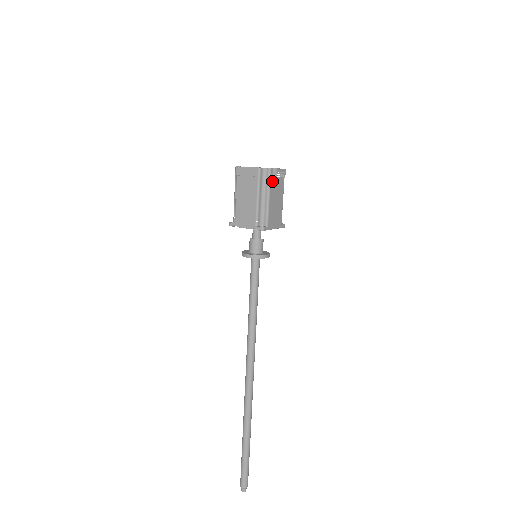
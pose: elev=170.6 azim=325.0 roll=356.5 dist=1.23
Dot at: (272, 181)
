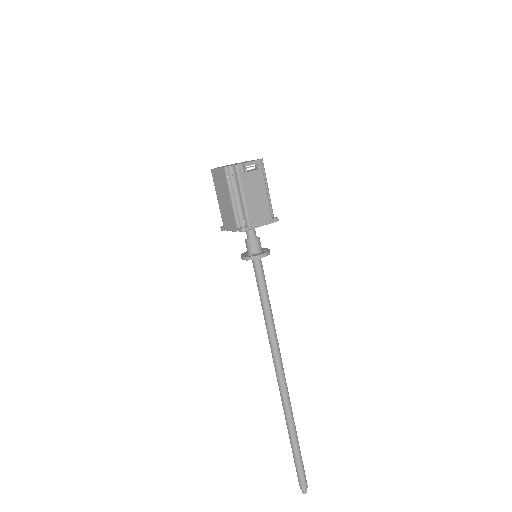
Dot at: (243, 177)
